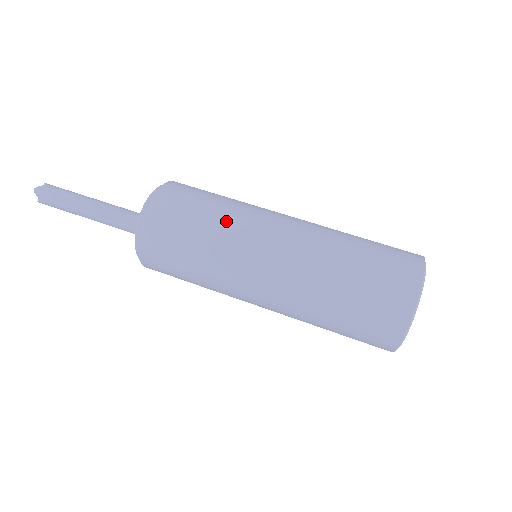
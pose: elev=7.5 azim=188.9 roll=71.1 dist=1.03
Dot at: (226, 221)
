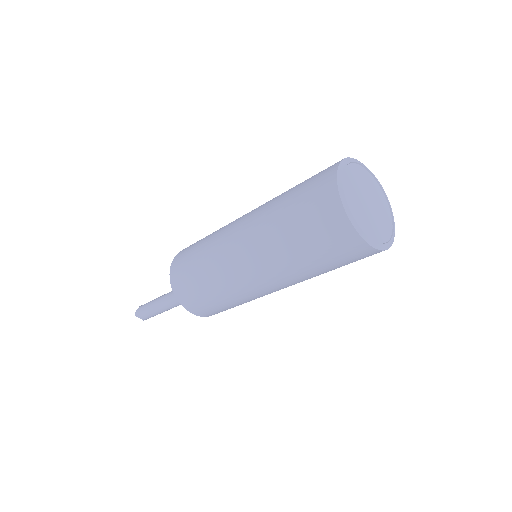
Dot at: (208, 249)
